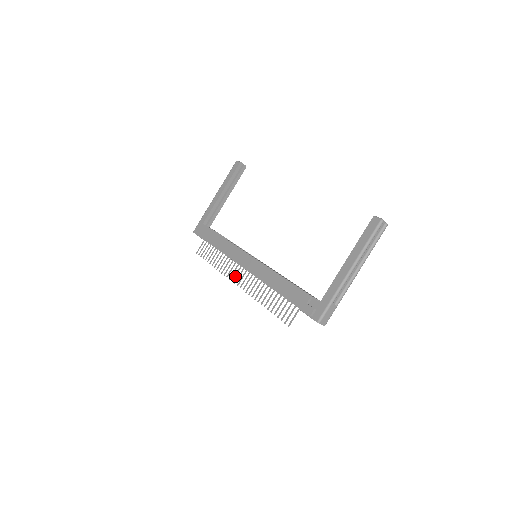
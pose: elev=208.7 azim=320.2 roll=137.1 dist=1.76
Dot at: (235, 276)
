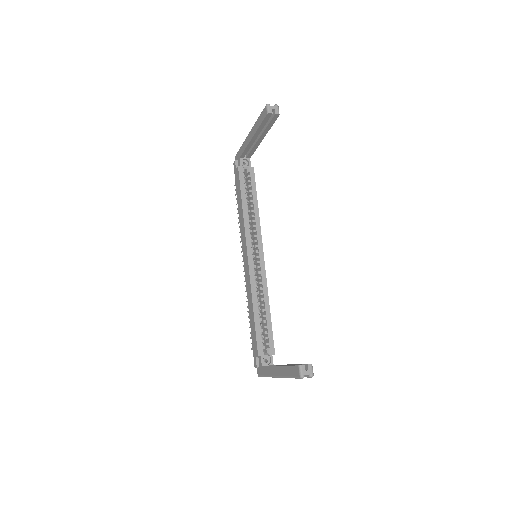
Dot at: occluded
